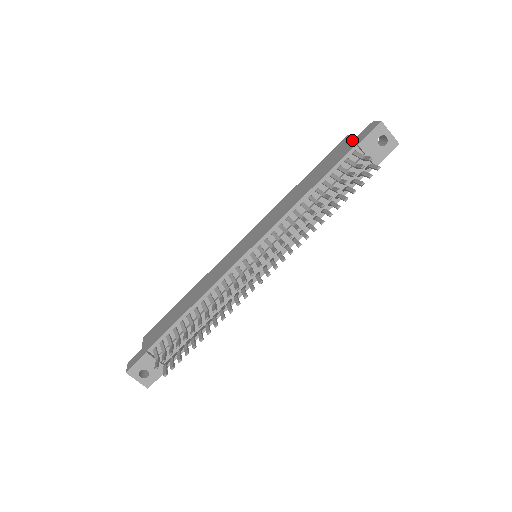
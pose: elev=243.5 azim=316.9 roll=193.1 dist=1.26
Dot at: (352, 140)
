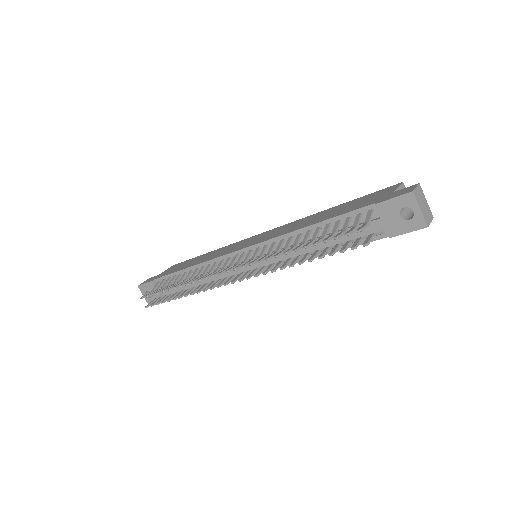
Dot at: (387, 193)
